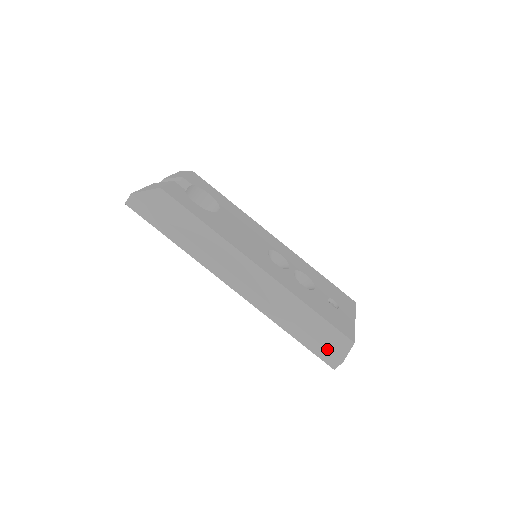
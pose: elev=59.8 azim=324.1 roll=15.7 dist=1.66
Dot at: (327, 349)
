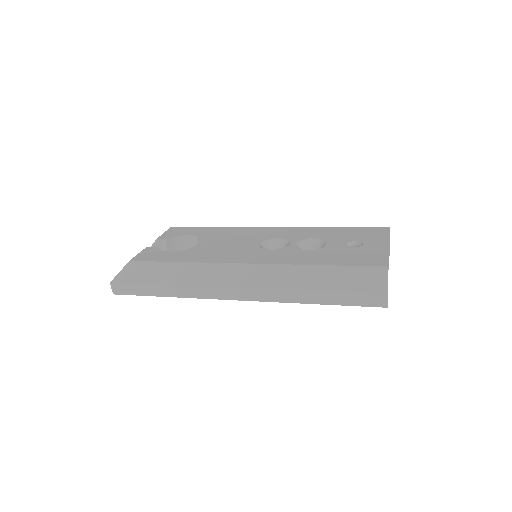
Dot at: (361, 292)
